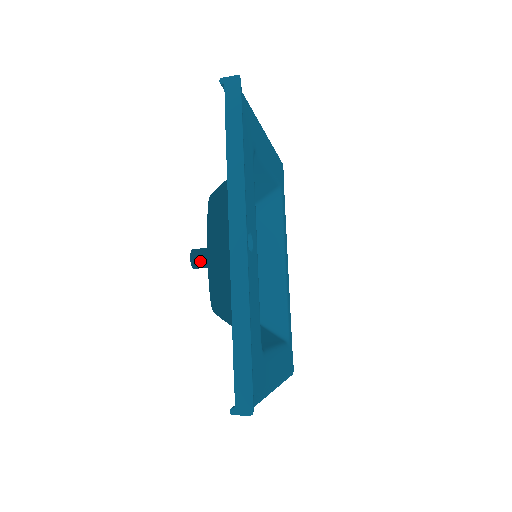
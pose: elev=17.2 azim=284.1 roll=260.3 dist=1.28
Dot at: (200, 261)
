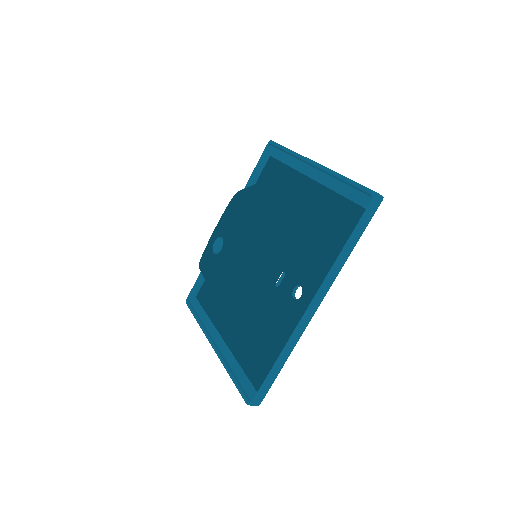
Dot at: (227, 254)
